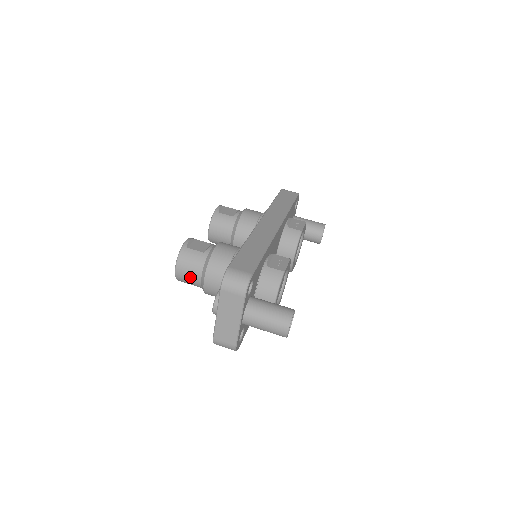
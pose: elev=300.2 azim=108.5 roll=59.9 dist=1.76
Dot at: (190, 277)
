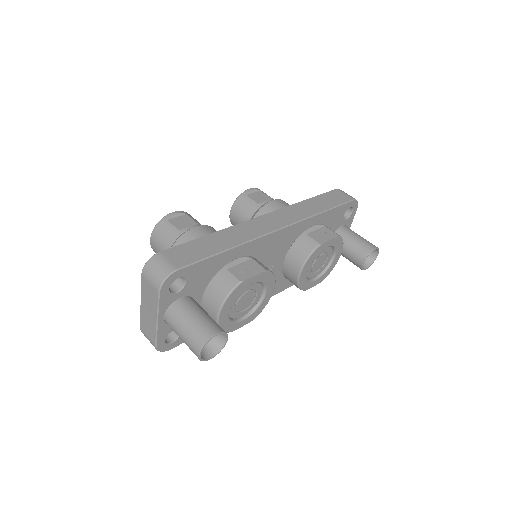
Dot at: occluded
